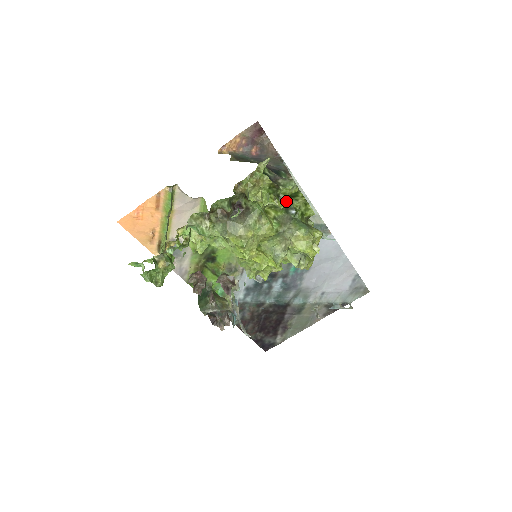
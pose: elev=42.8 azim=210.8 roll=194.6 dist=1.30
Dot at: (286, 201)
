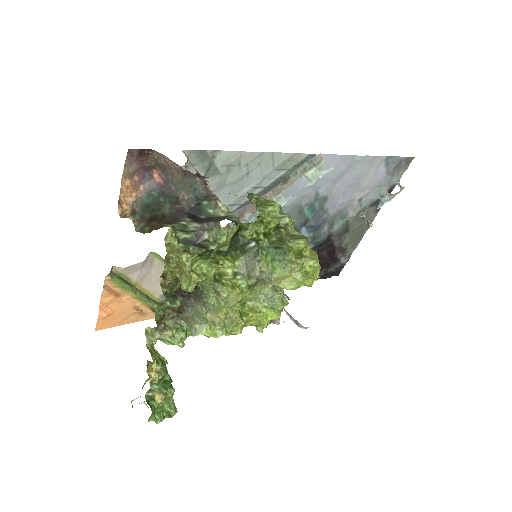
Dot at: (234, 241)
